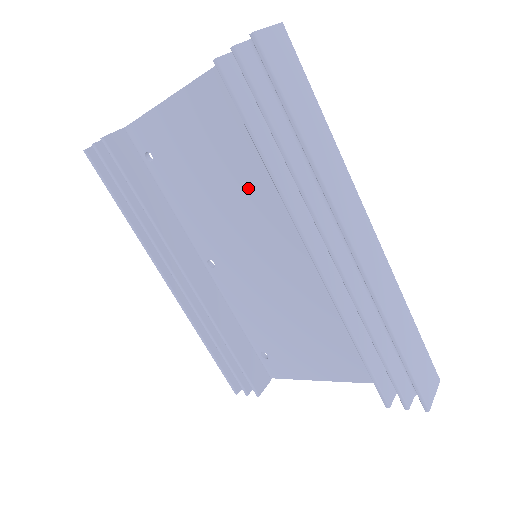
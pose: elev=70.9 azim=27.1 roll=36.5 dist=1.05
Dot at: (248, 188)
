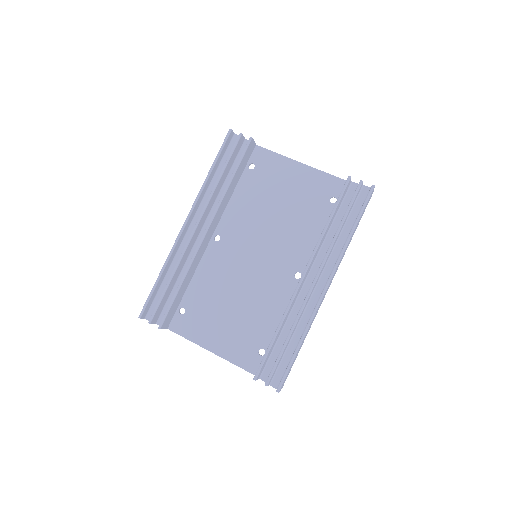
Dot at: (290, 226)
